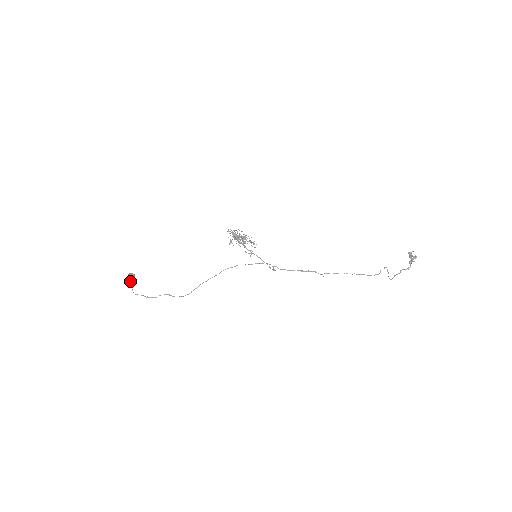
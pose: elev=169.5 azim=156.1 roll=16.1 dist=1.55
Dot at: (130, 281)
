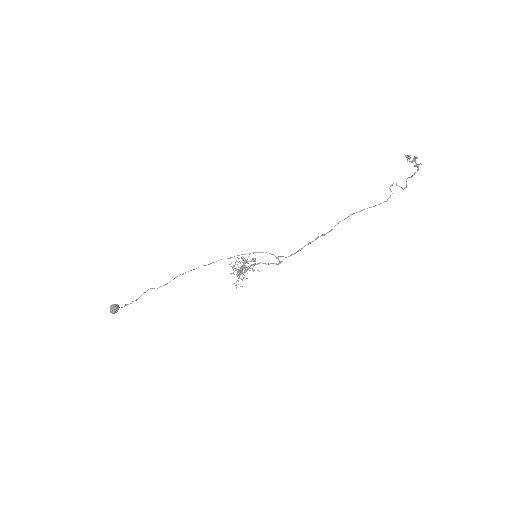
Dot at: (112, 309)
